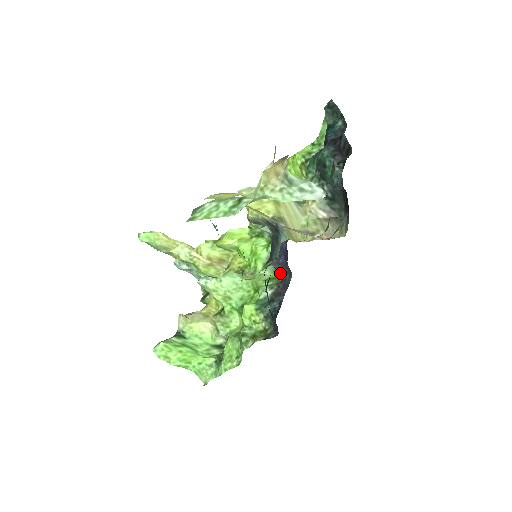
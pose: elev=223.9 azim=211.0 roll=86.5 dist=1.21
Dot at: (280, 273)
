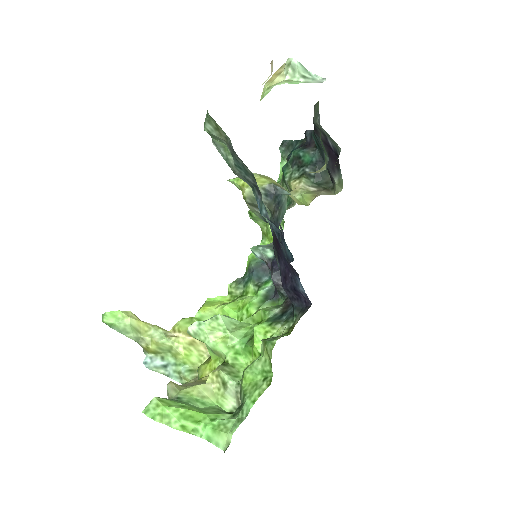
Dot at: occluded
